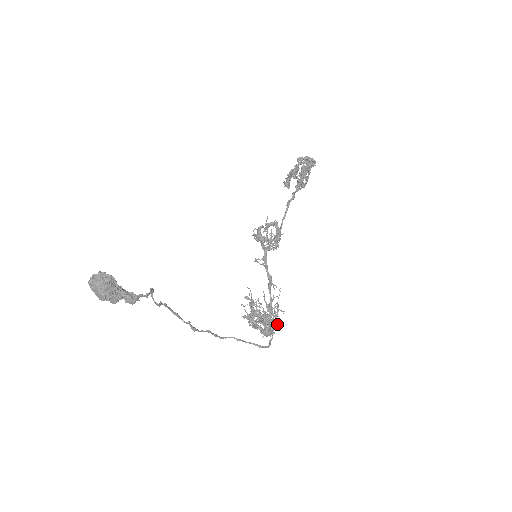
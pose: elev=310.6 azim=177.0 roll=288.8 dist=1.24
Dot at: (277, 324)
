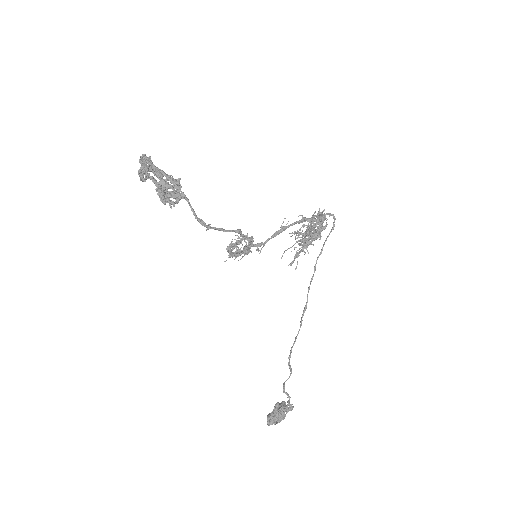
Dot at: (321, 226)
